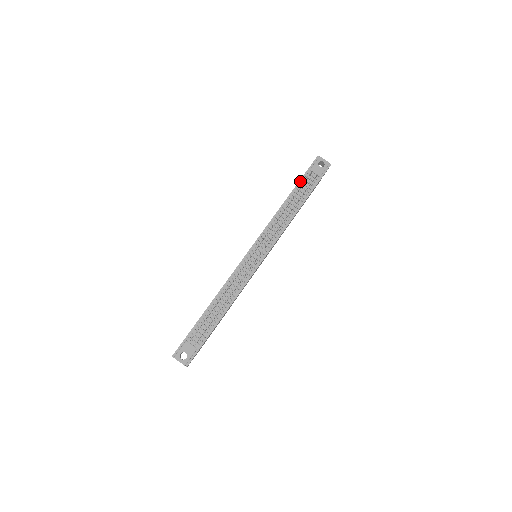
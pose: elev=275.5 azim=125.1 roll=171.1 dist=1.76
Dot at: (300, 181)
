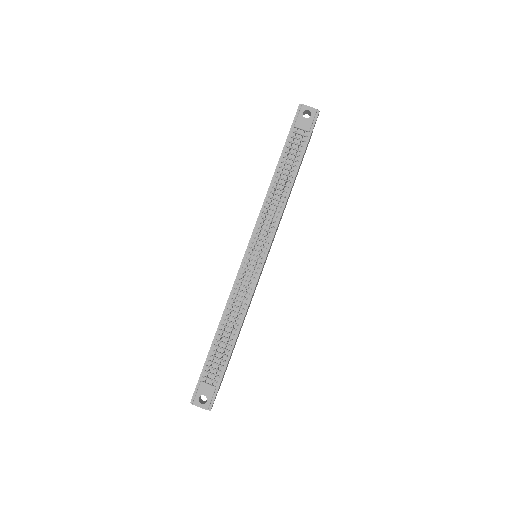
Dot at: (285, 145)
